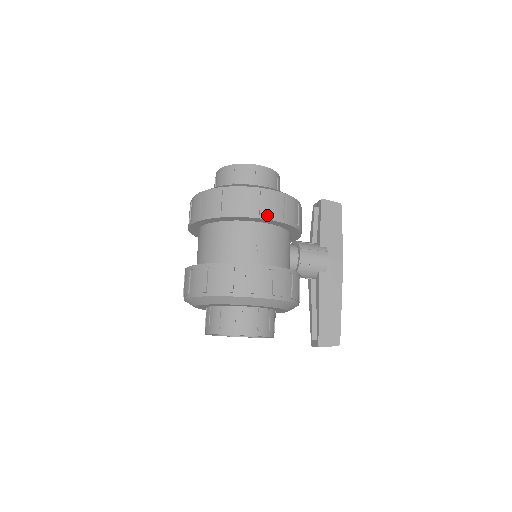
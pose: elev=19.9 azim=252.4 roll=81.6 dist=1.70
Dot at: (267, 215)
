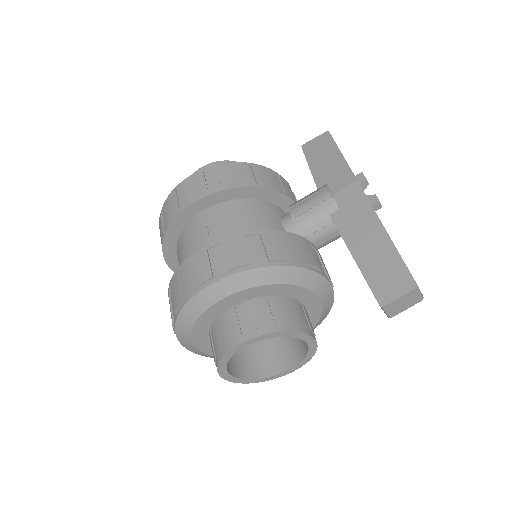
Dot at: (197, 196)
